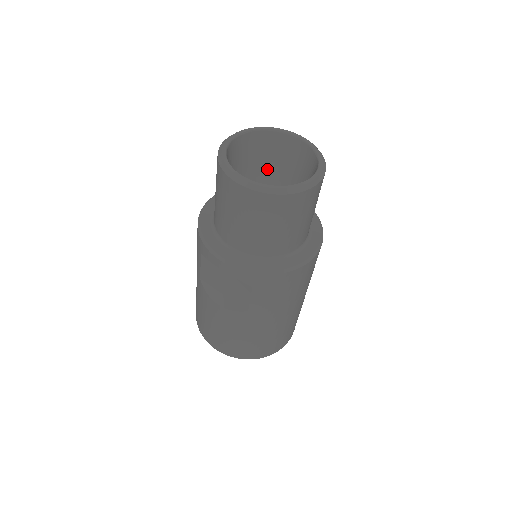
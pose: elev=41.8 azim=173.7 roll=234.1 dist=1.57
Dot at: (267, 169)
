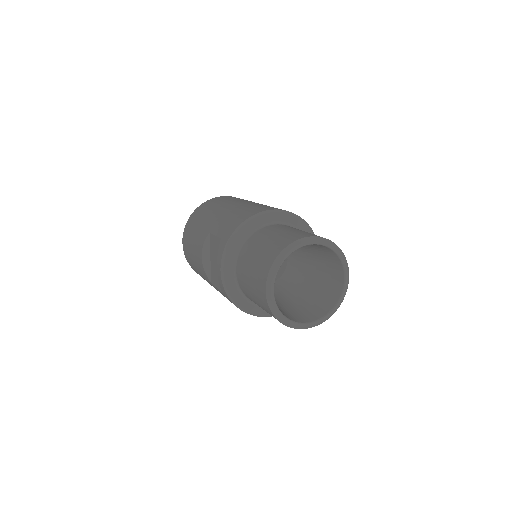
Dot at: (315, 254)
